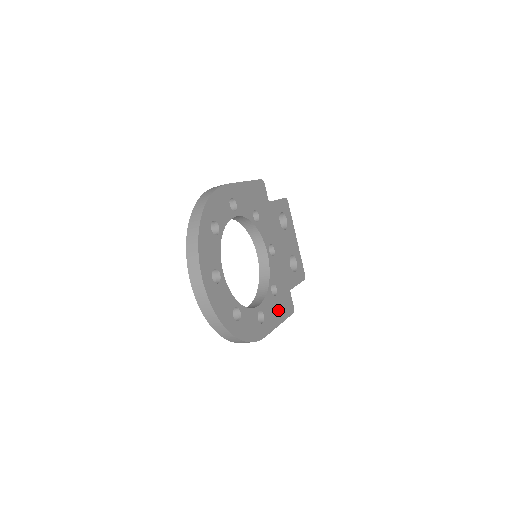
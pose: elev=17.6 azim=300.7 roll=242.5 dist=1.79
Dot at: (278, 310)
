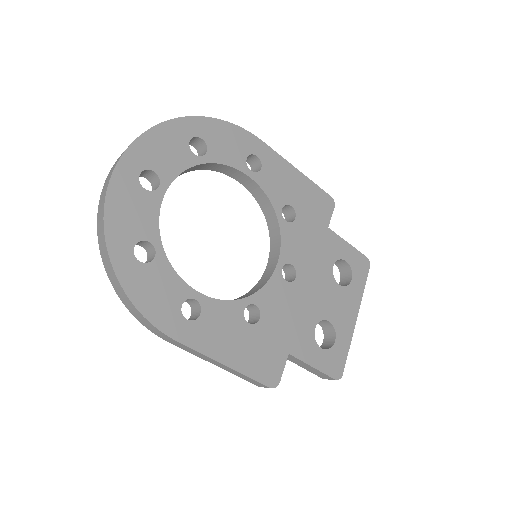
Dot at: (239, 345)
